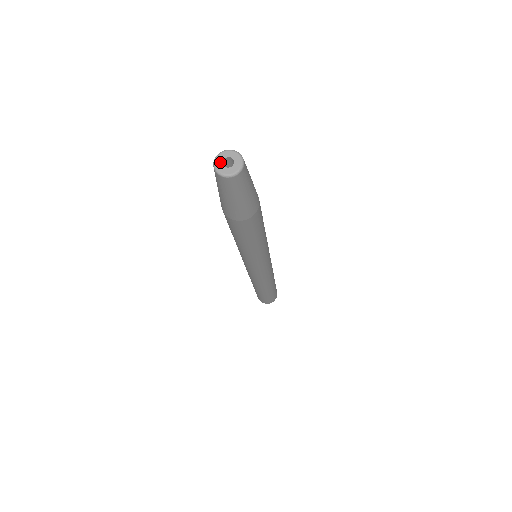
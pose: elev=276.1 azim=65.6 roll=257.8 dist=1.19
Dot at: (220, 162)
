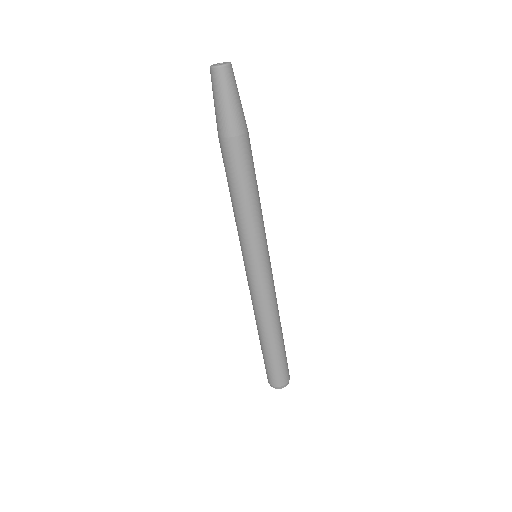
Dot at: (215, 64)
